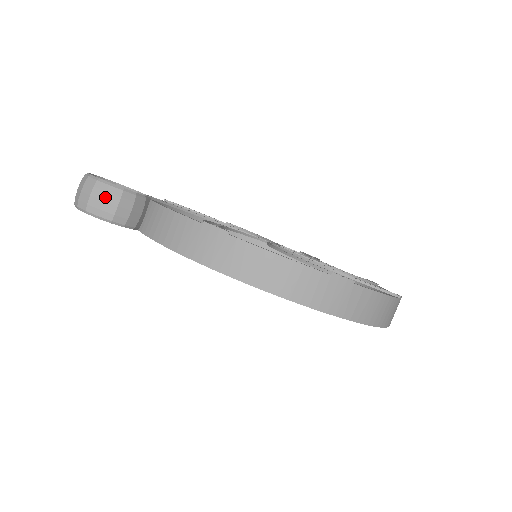
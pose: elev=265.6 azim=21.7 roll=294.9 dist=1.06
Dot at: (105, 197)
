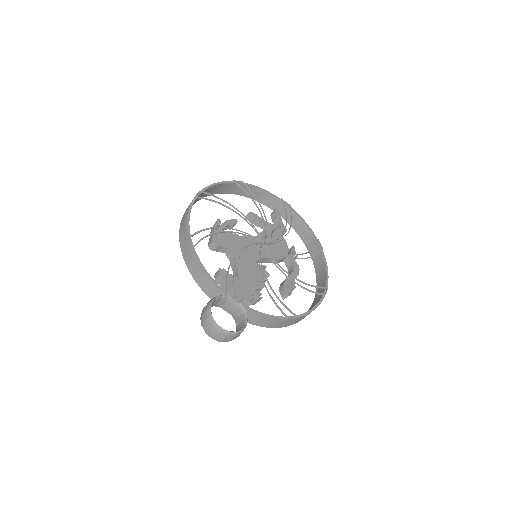
Dot at: occluded
